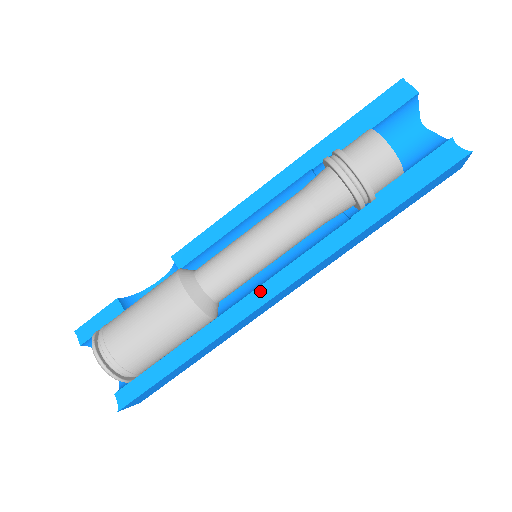
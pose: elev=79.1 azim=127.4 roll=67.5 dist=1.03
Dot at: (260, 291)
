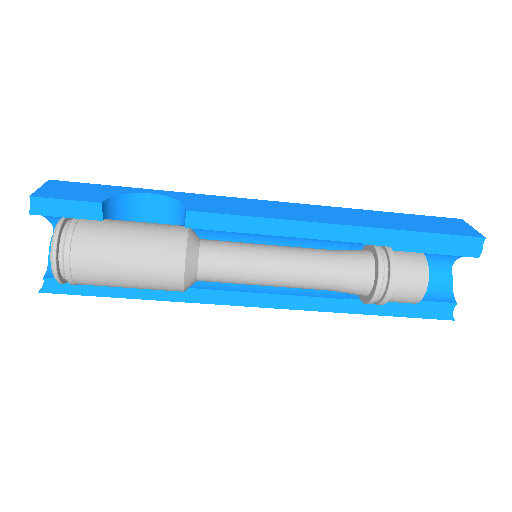
Dot at: (239, 295)
